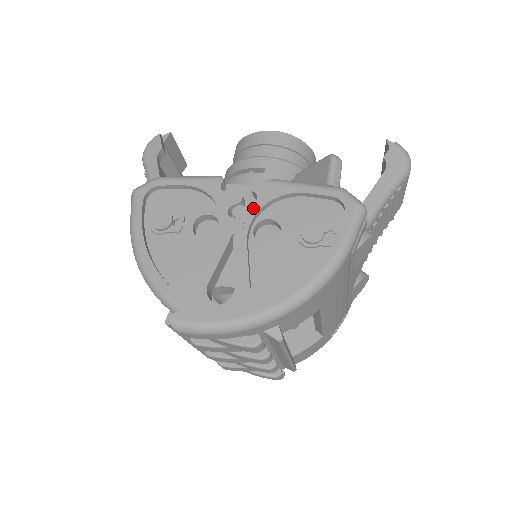
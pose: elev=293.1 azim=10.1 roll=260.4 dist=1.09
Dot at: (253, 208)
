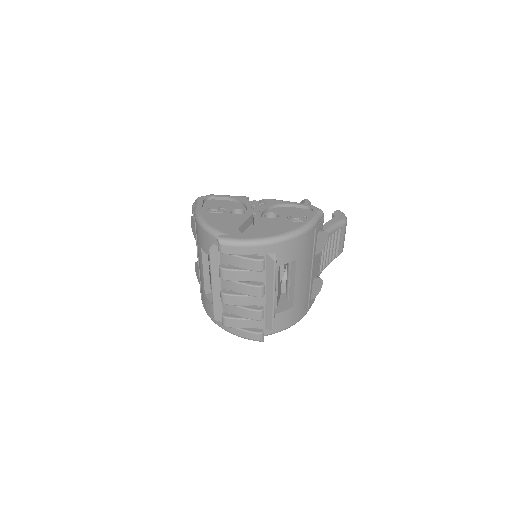
Dot at: (265, 206)
